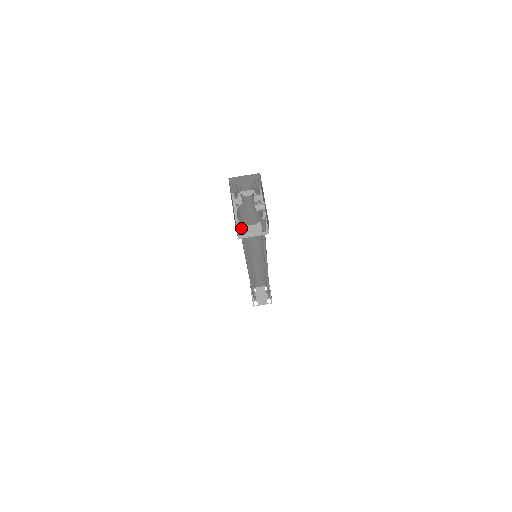
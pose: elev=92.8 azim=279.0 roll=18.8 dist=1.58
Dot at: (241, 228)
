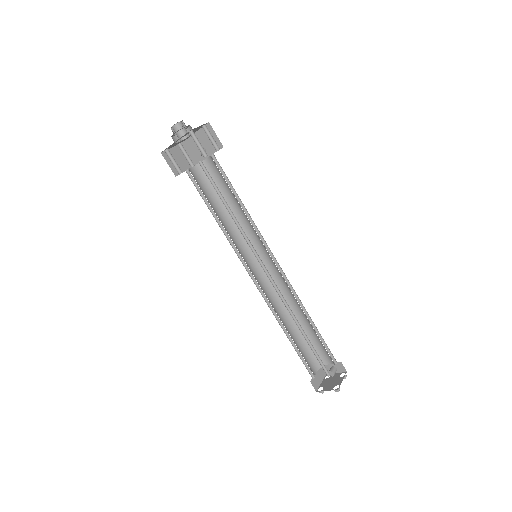
Dot at: (198, 141)
